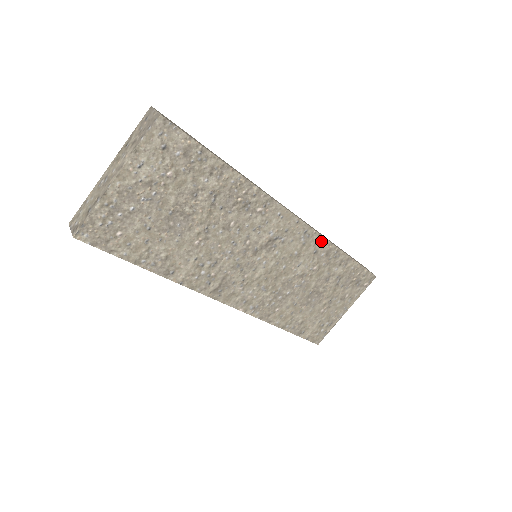
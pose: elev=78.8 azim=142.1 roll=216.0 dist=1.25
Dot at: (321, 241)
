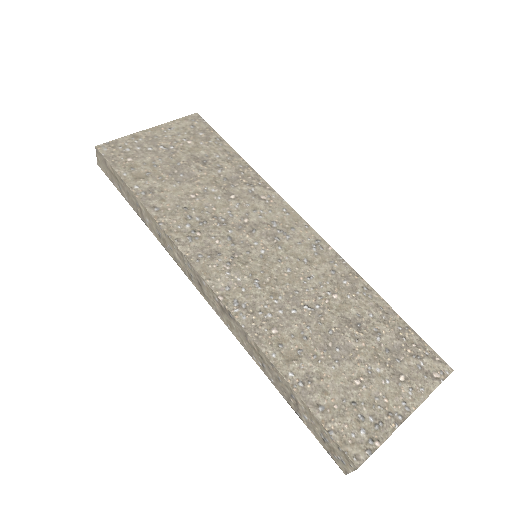
Dot at: (340, 263)
